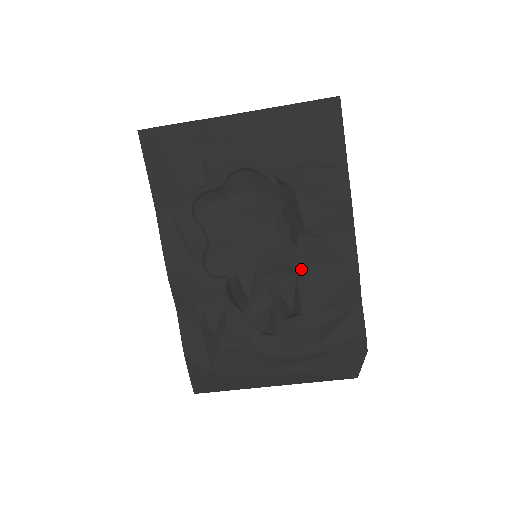
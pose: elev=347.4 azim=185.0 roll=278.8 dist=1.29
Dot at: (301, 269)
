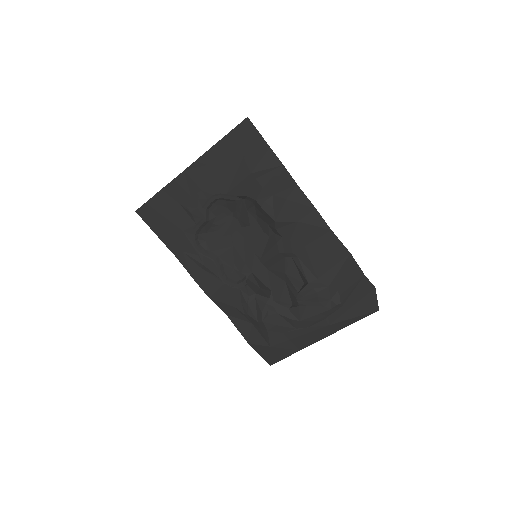
Dot at: (291, 251)
